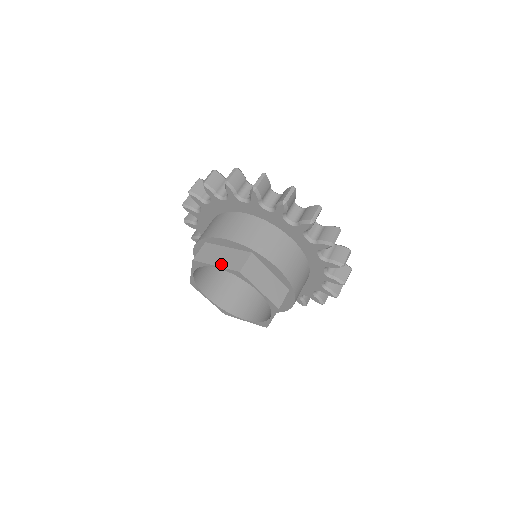
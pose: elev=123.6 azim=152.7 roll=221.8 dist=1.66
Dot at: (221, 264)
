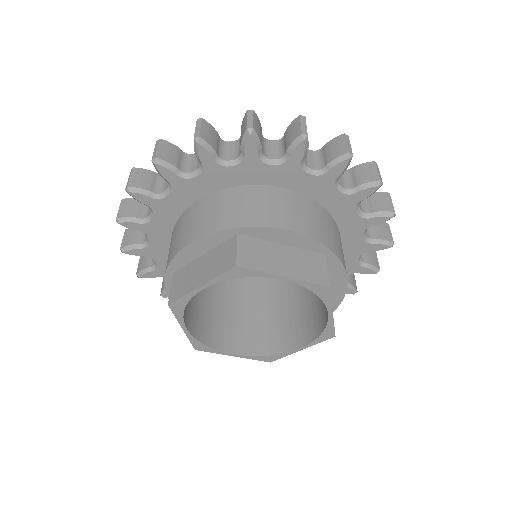
Dot at: (293, 273)
